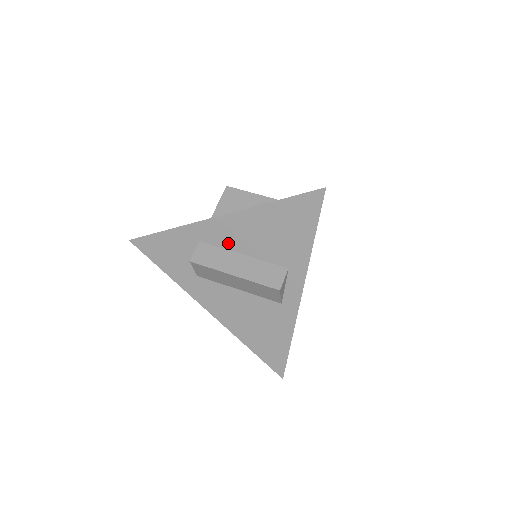
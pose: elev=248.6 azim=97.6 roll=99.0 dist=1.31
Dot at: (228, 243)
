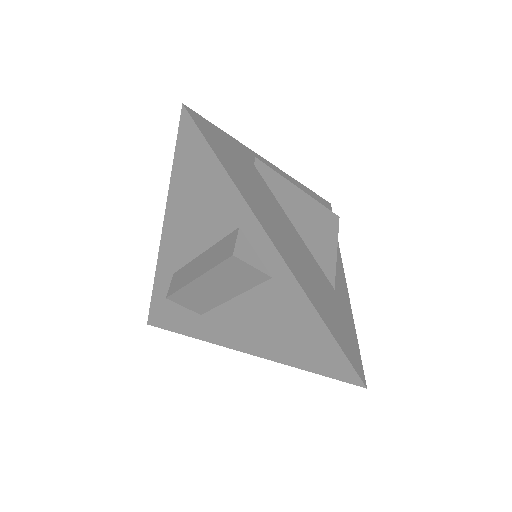
Dot at: (187, 253)
